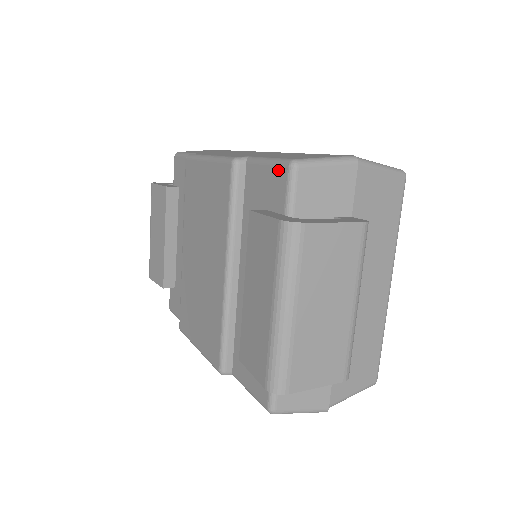
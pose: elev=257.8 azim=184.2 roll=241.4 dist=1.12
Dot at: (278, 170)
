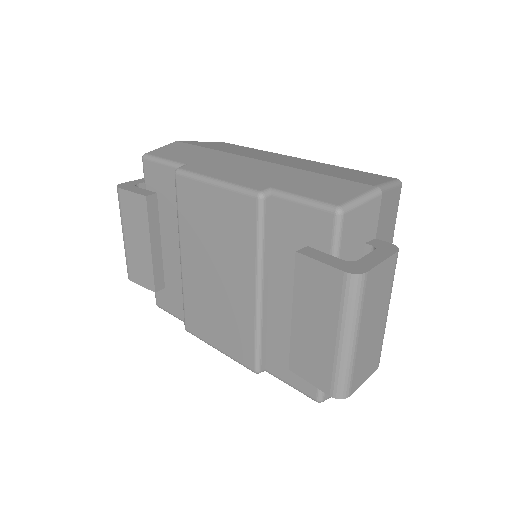
Dot at: (320, 214)
